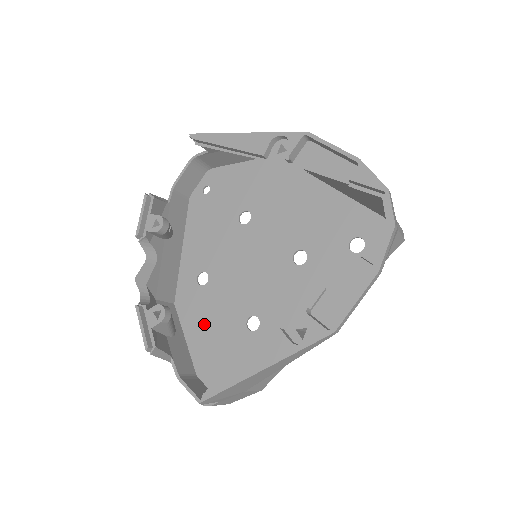
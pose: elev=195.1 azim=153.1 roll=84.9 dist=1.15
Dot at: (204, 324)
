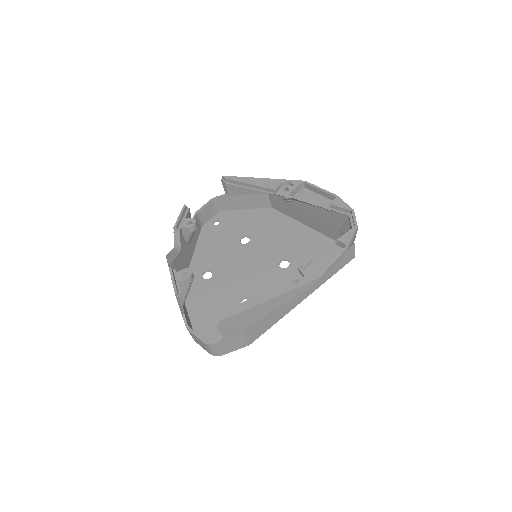
Dot at: (206, 303)
